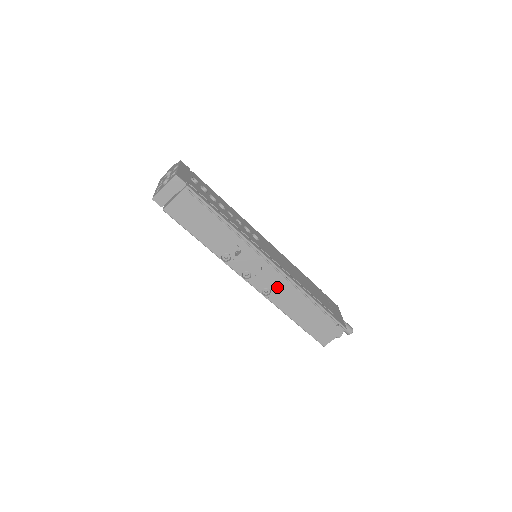
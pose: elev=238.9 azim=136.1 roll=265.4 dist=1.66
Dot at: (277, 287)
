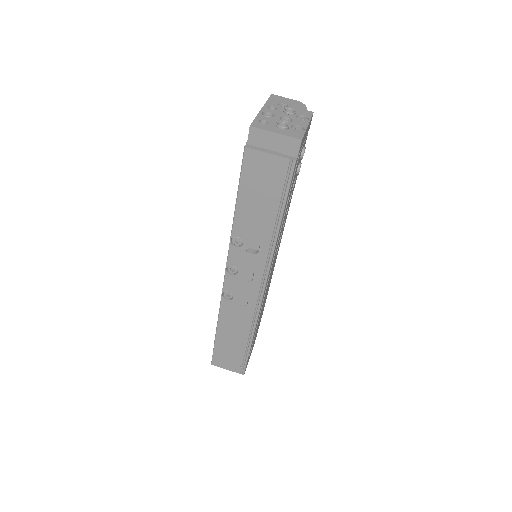
Dot at: (241, 303)
